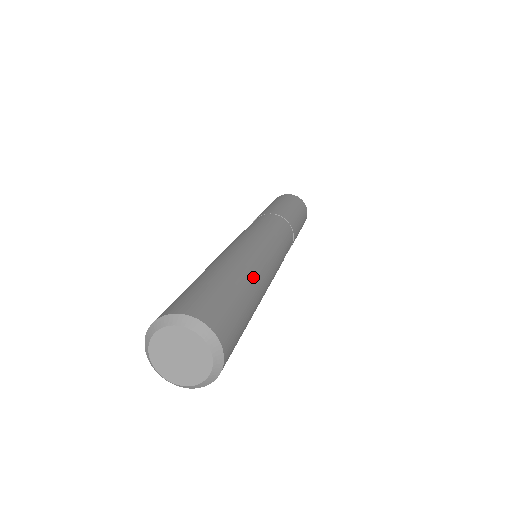
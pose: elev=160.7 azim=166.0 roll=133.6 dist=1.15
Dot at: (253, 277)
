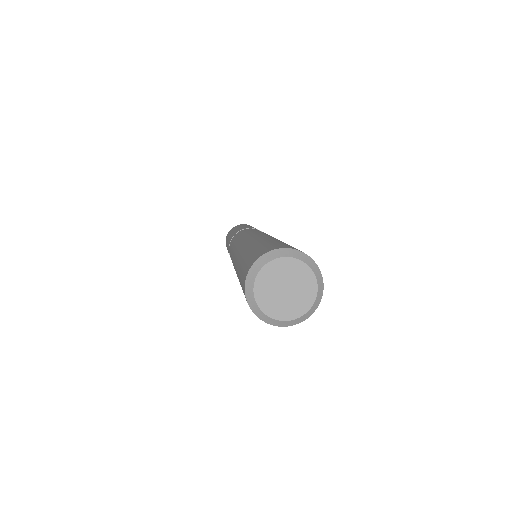
Dot at: occluded
